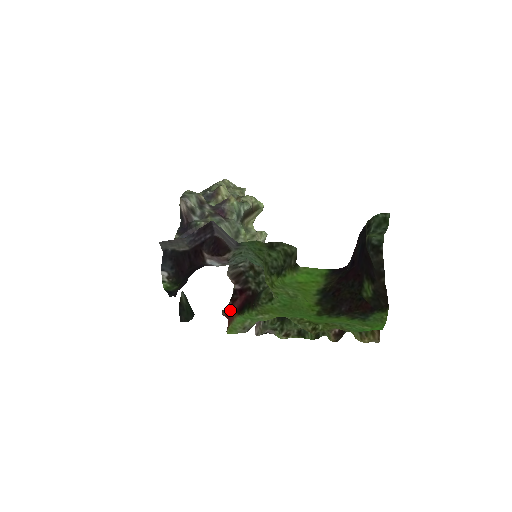
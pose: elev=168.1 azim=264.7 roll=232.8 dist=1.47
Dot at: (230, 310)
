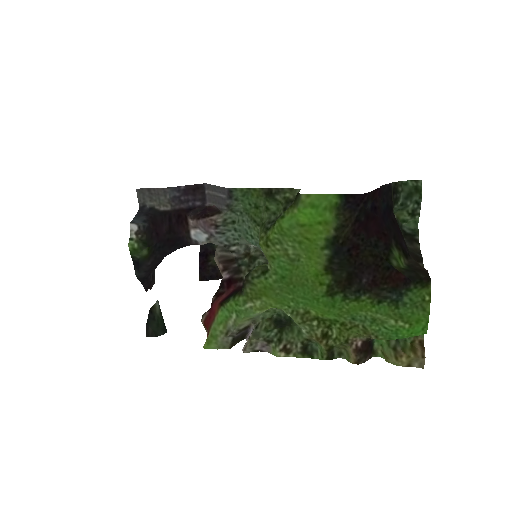
Dot at: (212, 308)
